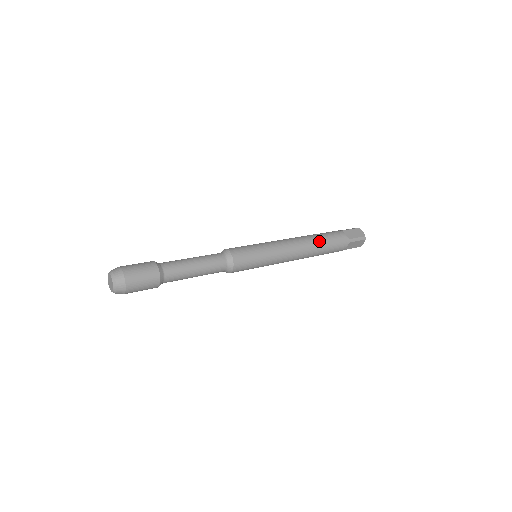
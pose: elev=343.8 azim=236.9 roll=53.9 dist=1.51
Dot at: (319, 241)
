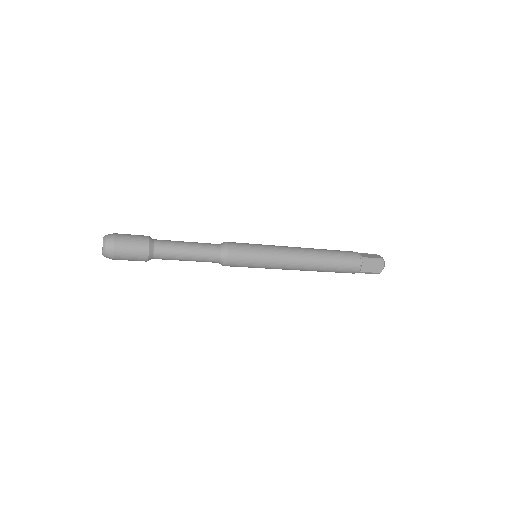
Dot at: (326, 252)
